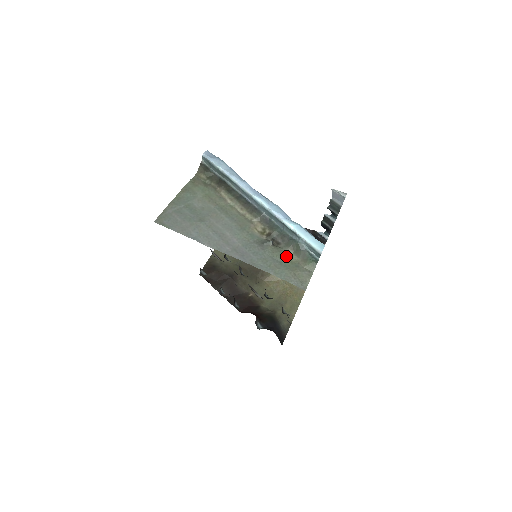
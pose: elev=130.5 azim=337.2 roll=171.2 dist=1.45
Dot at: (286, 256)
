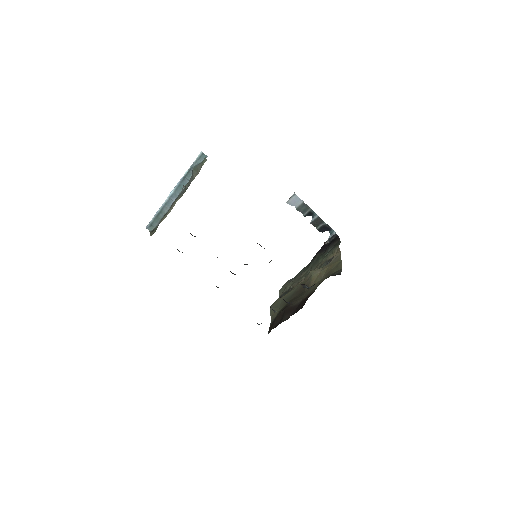
Dot at: occluded
